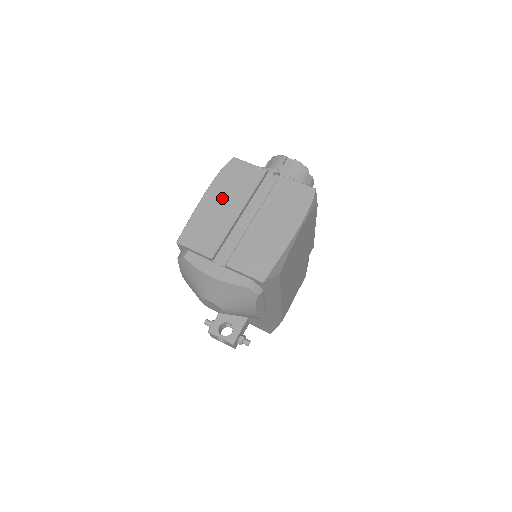
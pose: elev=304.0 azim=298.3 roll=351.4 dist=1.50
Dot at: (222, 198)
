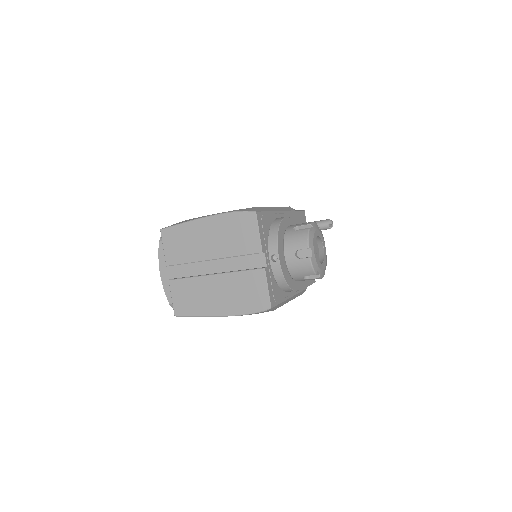
Dot at: (213, 235)
